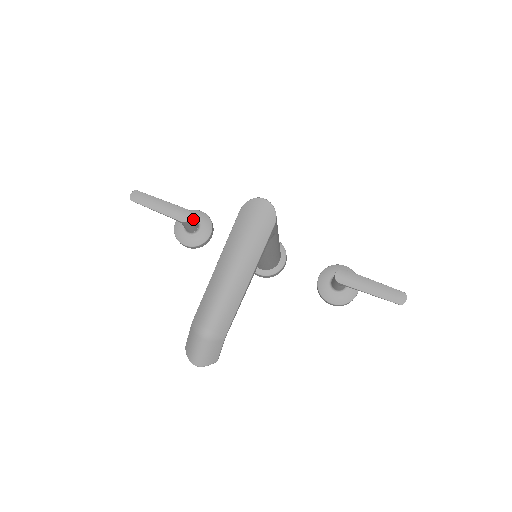
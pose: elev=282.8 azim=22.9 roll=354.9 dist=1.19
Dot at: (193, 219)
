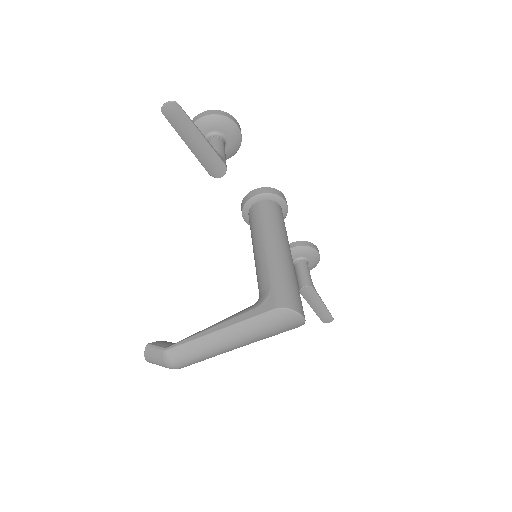
Dot at: occluded
